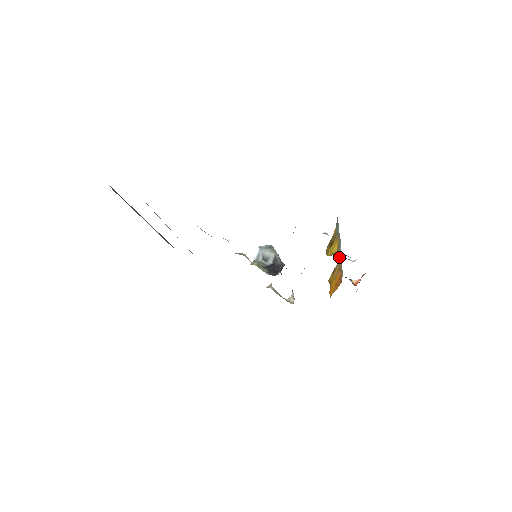
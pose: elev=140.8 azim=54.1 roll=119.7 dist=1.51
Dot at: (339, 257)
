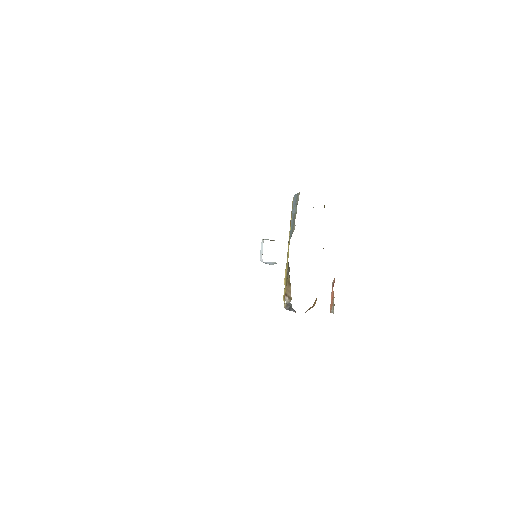
Dot at: occluded
